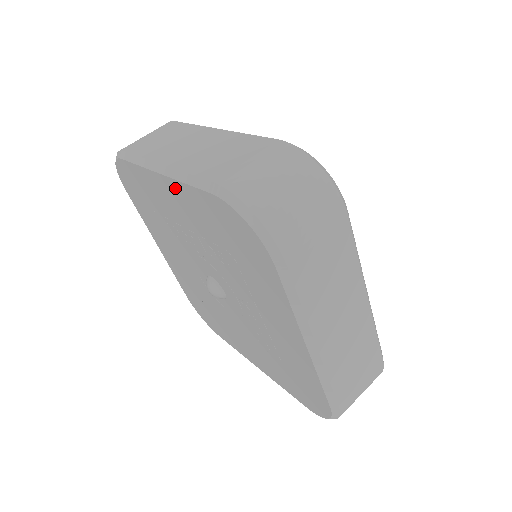
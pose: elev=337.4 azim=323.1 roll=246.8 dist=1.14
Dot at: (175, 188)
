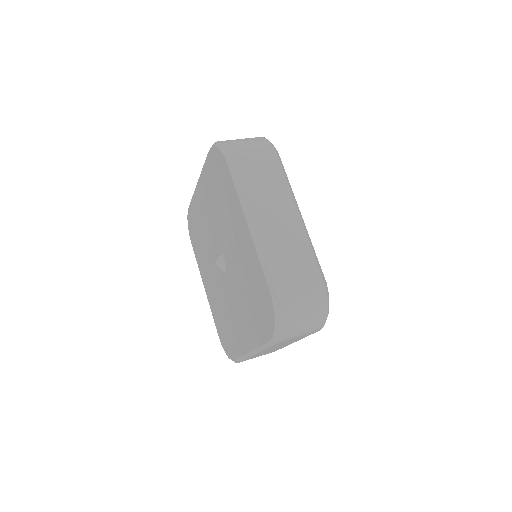
Dot at: (250, 244)
